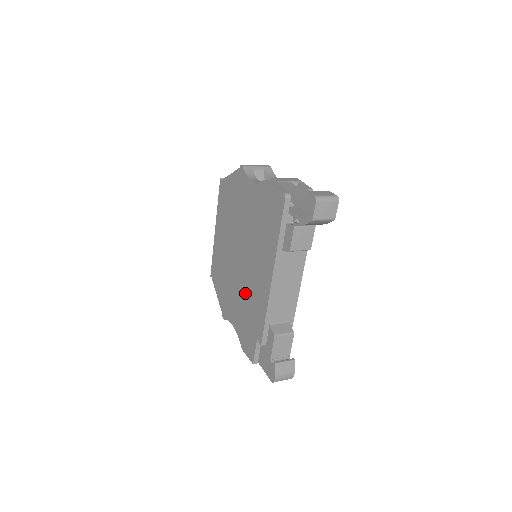
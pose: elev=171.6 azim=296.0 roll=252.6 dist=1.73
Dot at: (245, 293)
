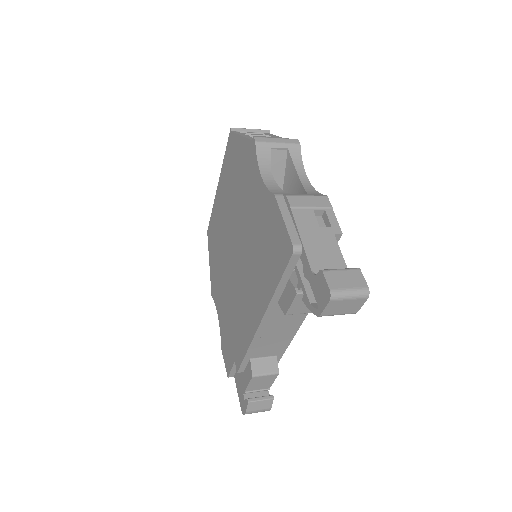
Dot at: (232, 300)
